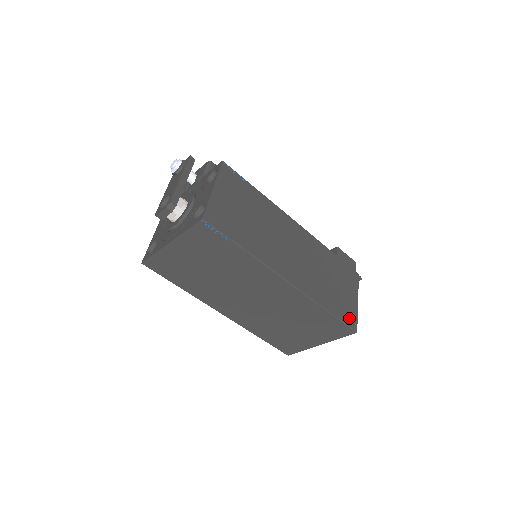
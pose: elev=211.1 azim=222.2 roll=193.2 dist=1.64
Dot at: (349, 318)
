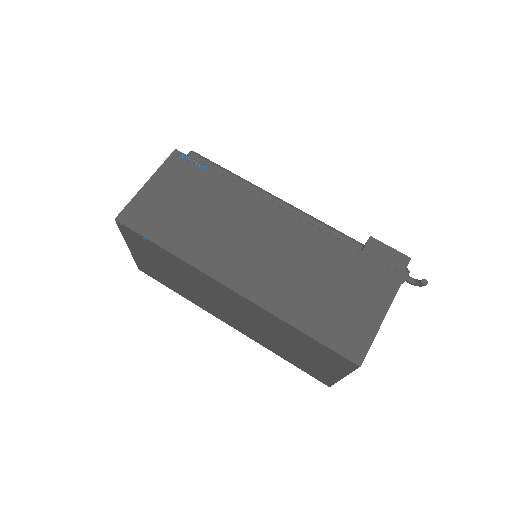
Dot at: (349, 343)
